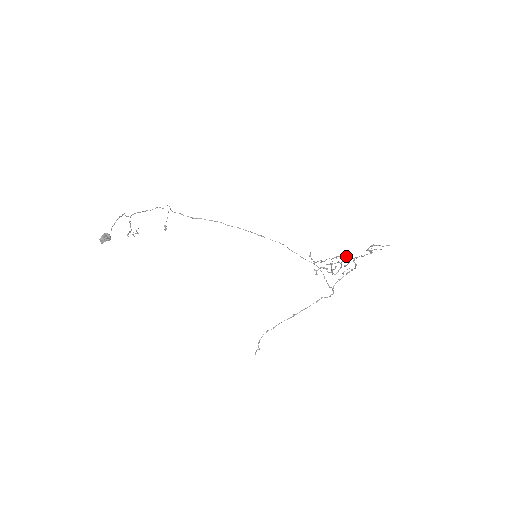
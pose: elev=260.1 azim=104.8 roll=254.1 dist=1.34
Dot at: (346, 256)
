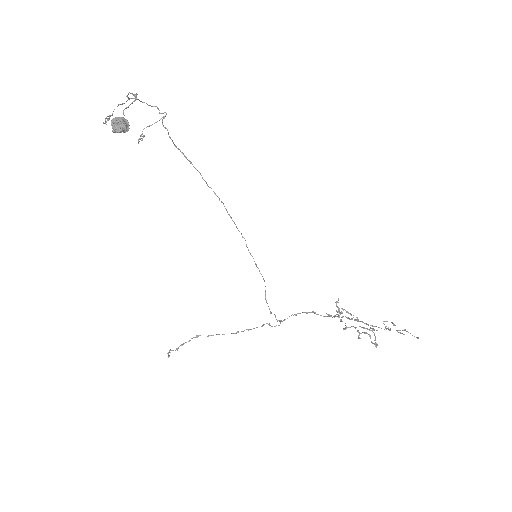
Dot at: occluded
